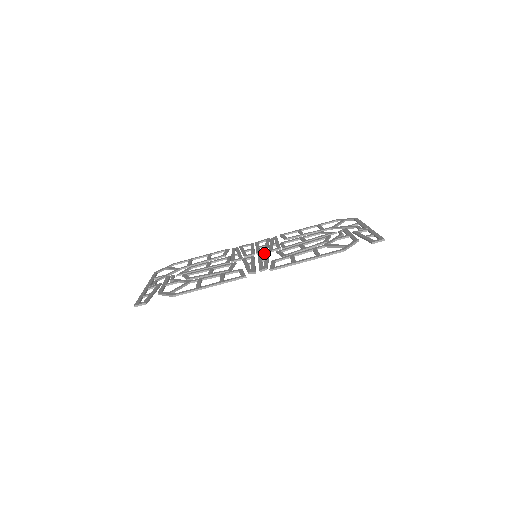
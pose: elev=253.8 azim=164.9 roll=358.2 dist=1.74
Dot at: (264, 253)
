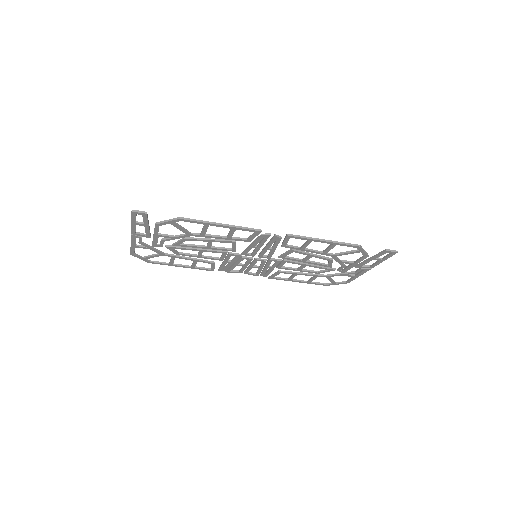
Dot at: (265, 255)
